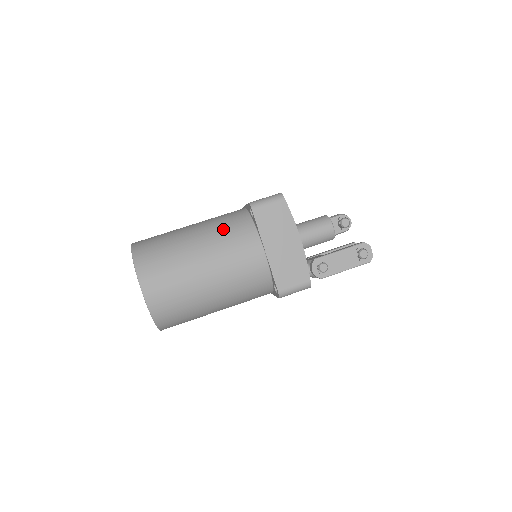
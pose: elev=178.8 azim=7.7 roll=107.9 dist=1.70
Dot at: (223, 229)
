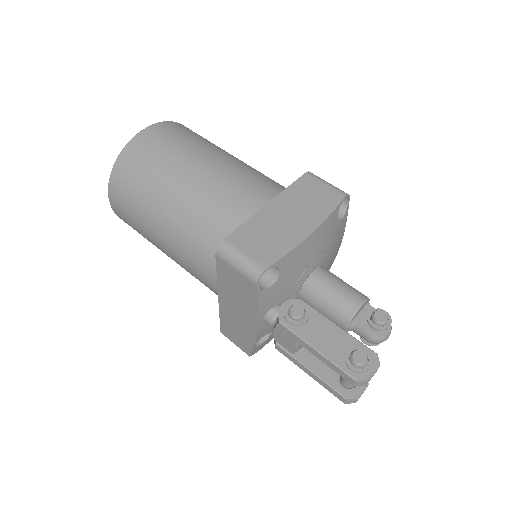
Dot at: (263, 174)
